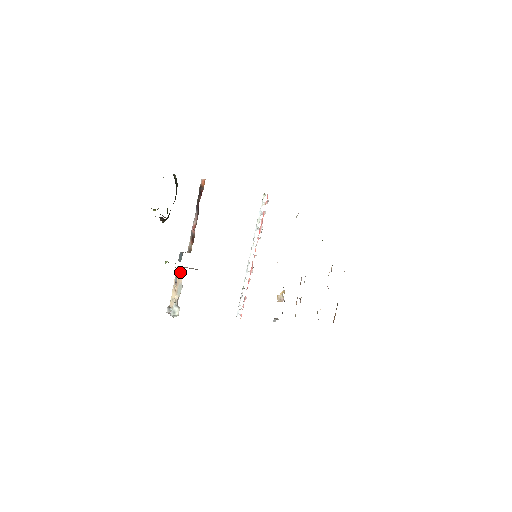
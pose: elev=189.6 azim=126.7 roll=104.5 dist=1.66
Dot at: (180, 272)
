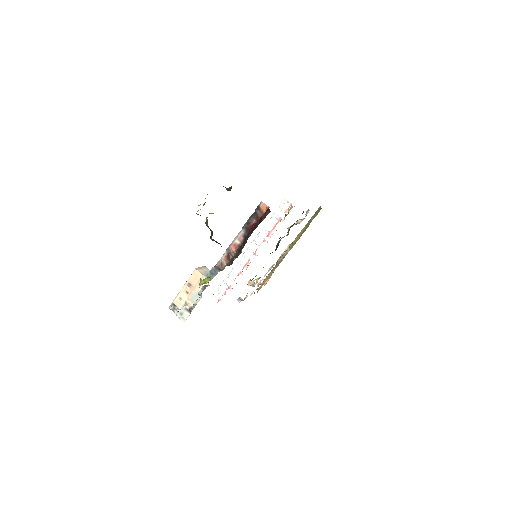
Dot at: occluded
